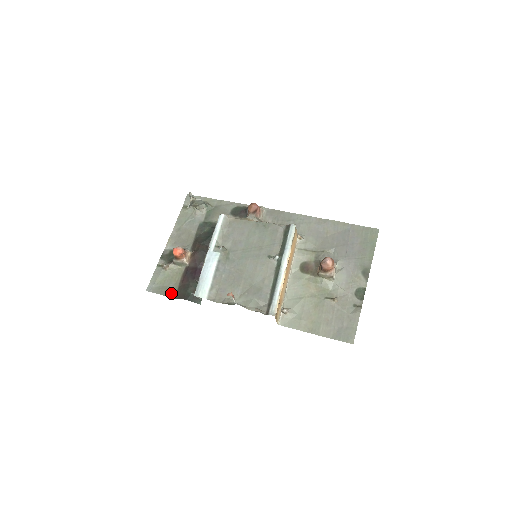
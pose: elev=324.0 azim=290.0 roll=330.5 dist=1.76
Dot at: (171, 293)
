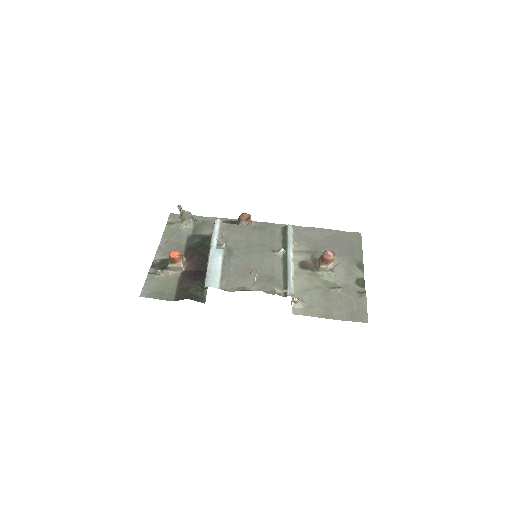
Dot at: (169, 297)
